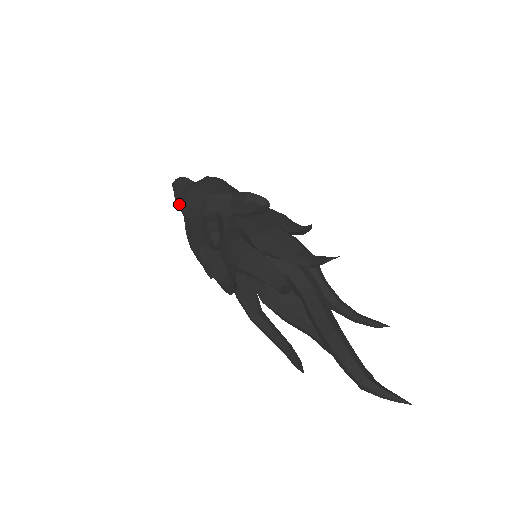
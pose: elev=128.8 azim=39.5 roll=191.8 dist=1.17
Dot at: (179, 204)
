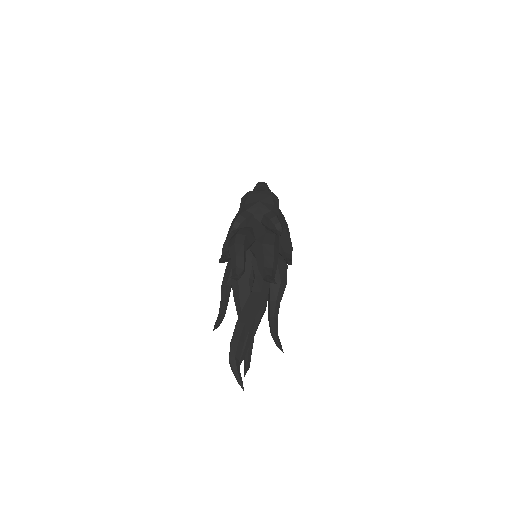
Dot at: (244, 195)
